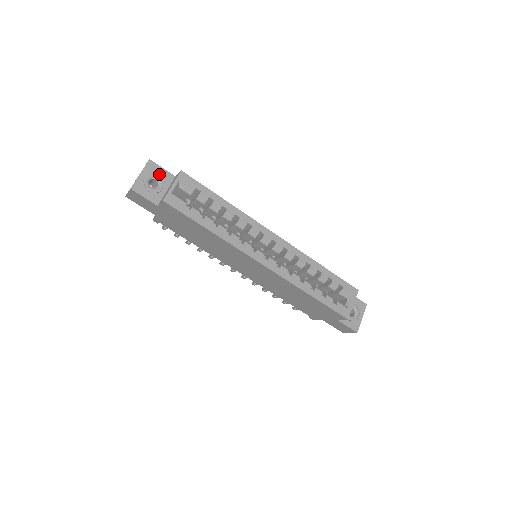
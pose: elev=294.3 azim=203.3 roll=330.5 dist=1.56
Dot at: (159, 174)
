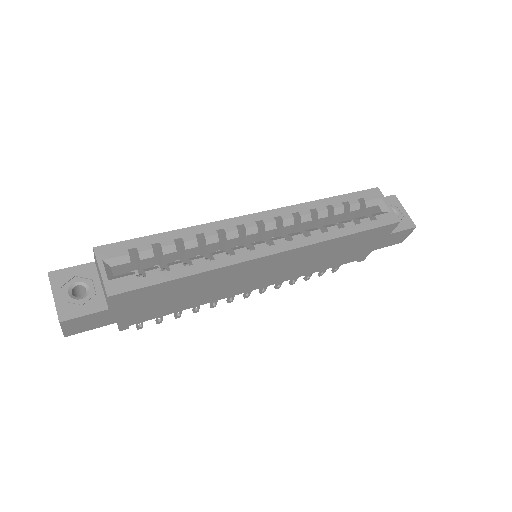
Dot at: (74, 277)
